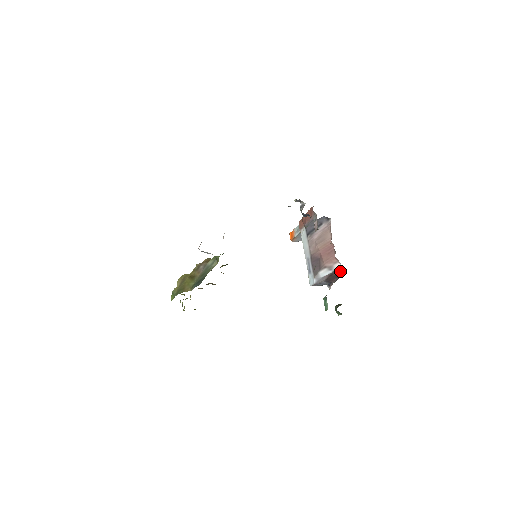
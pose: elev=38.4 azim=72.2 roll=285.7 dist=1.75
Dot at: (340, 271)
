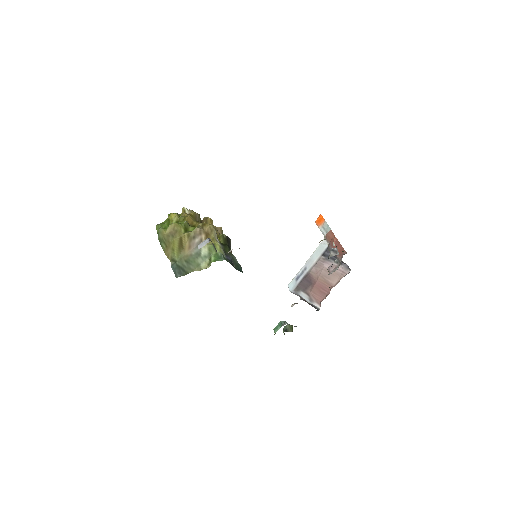
Dot at: (316, 308)
